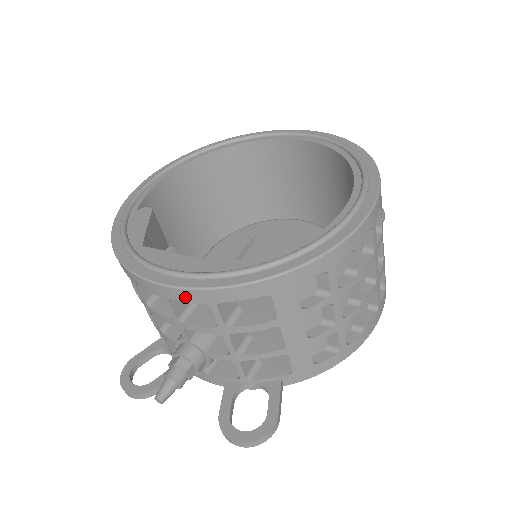
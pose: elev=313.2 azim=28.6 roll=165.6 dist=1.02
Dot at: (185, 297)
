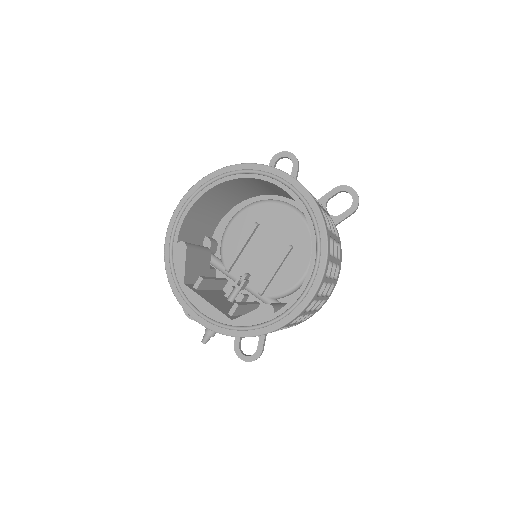
Dot at: occluded
